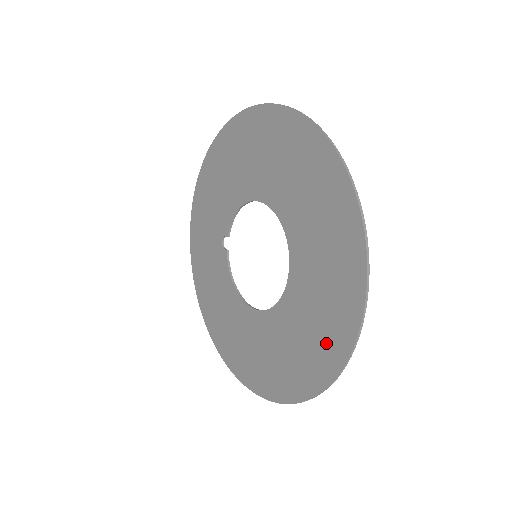
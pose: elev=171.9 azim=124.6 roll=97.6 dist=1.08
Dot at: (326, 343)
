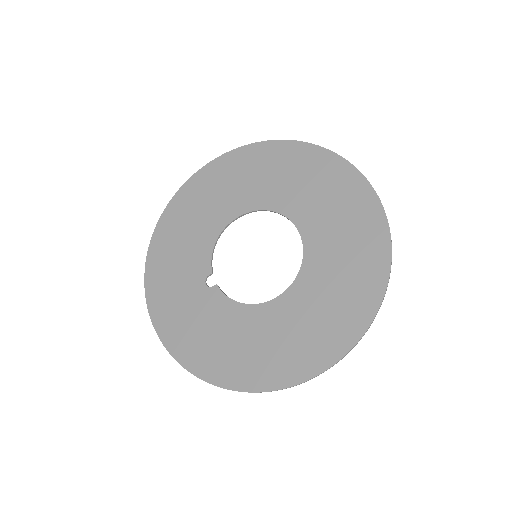
Dot at: (366, 240)
